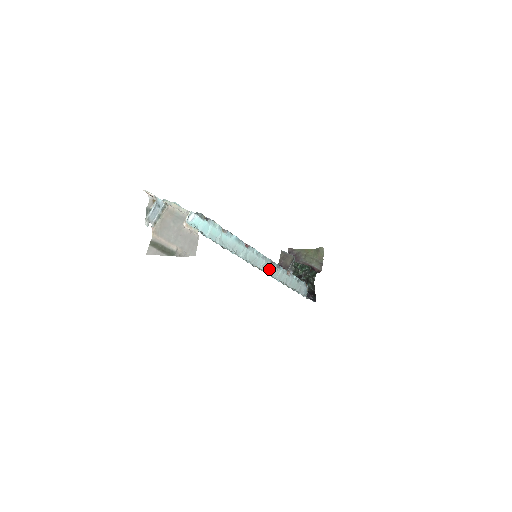
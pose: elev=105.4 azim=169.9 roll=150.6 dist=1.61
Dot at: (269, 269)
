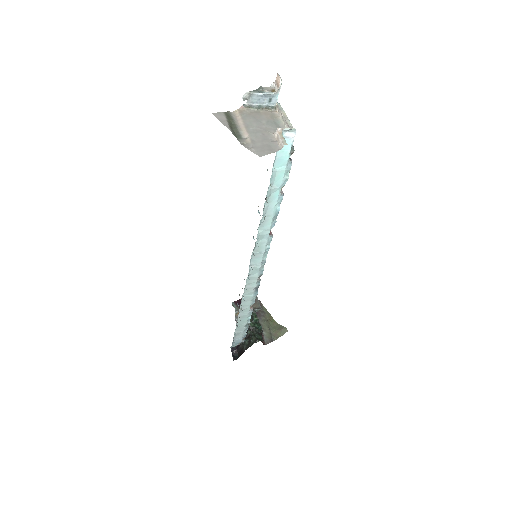
Dot at: (252, 279)
